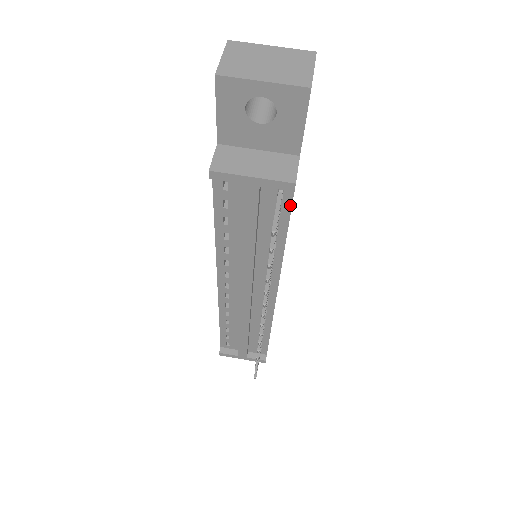
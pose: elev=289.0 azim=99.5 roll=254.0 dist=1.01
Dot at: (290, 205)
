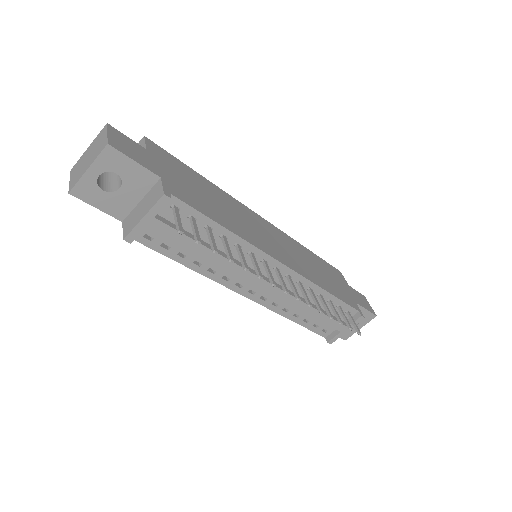
Dot at: (190, 207)
